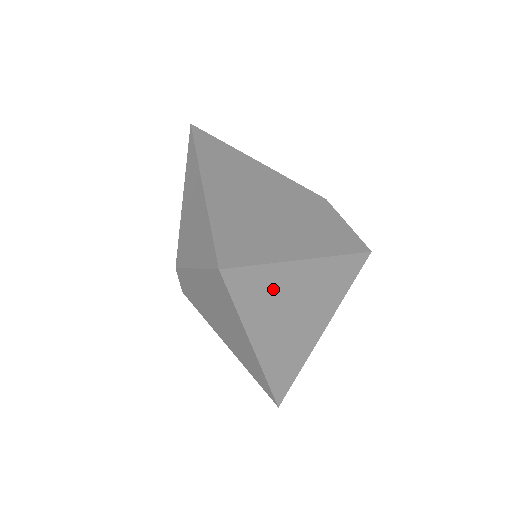
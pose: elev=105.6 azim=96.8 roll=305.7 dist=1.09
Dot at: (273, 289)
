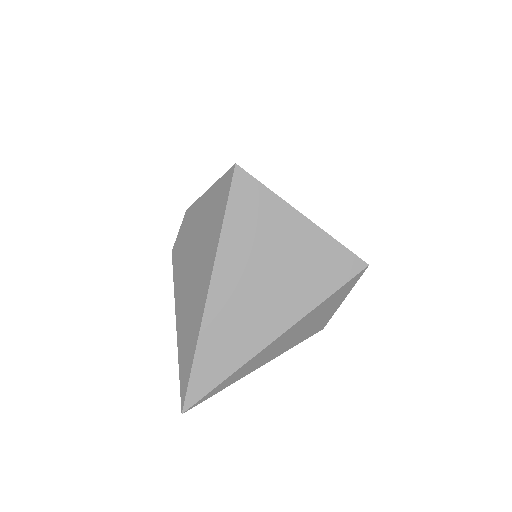
Dot at: (265, 227)
